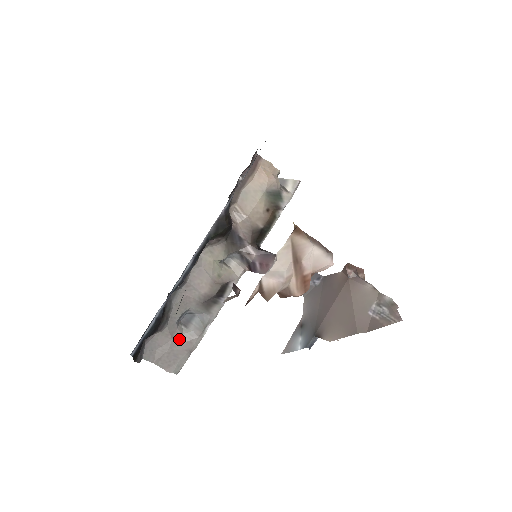
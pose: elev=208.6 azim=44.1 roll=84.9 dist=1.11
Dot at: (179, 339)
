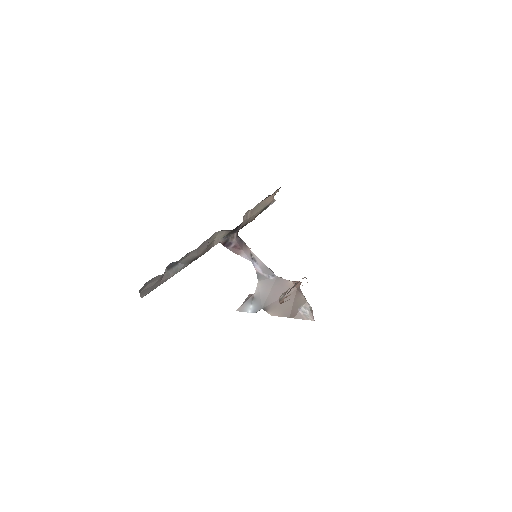
Dot at: (161, 278)
